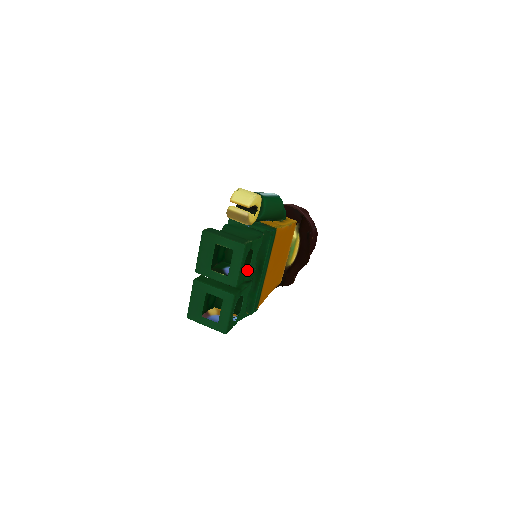
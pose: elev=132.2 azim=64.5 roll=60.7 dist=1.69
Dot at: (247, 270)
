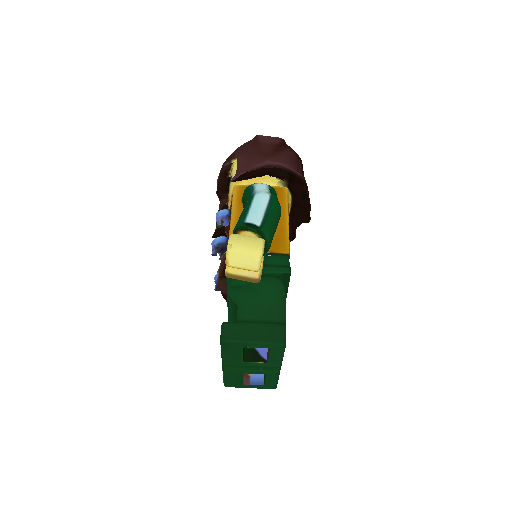
Dot at: occluded
